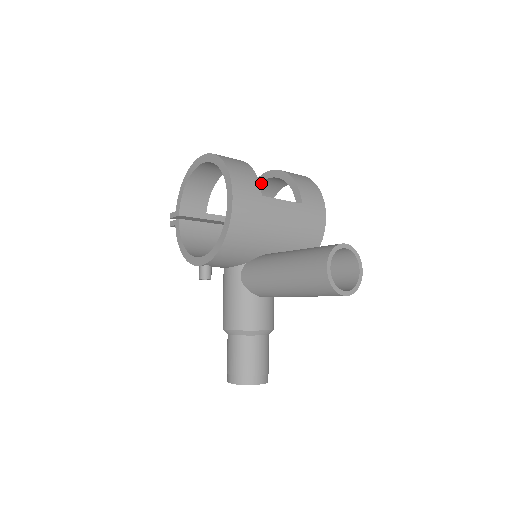
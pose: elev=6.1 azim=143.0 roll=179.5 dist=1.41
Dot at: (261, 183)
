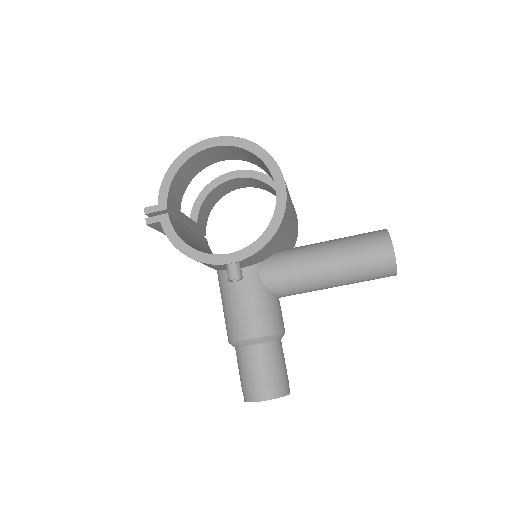
Dot at: (221, 184)
